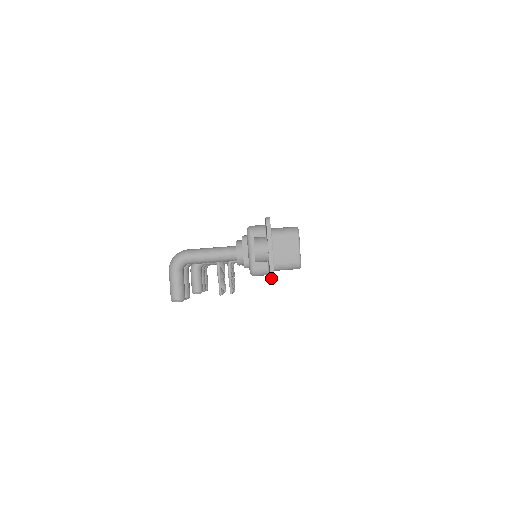
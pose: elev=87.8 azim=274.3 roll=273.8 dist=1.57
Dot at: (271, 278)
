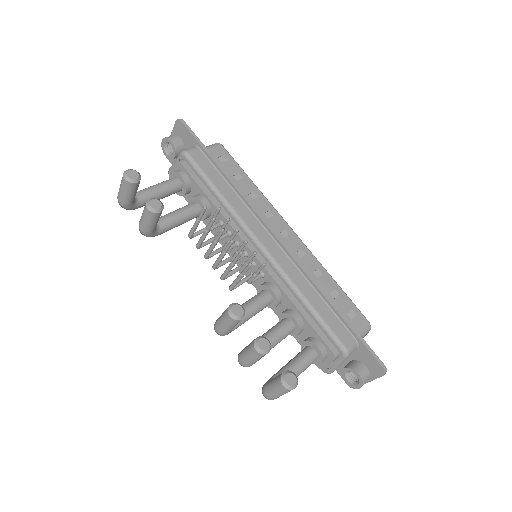
Dot at: (178, 120)
